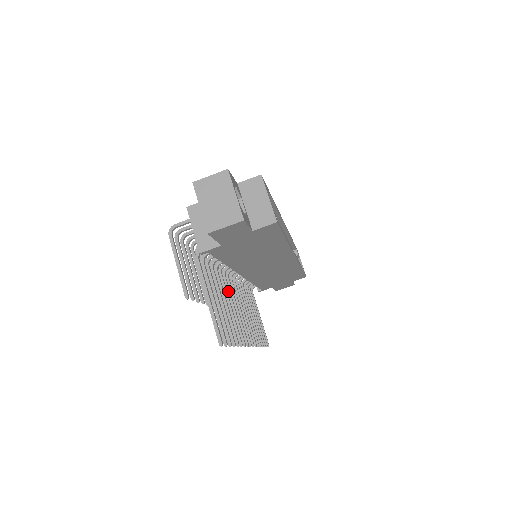
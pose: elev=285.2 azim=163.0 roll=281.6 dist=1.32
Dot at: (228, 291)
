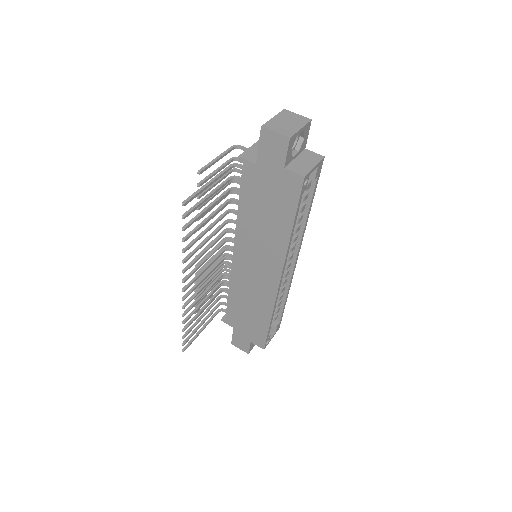
Dot at: (216, 240)
